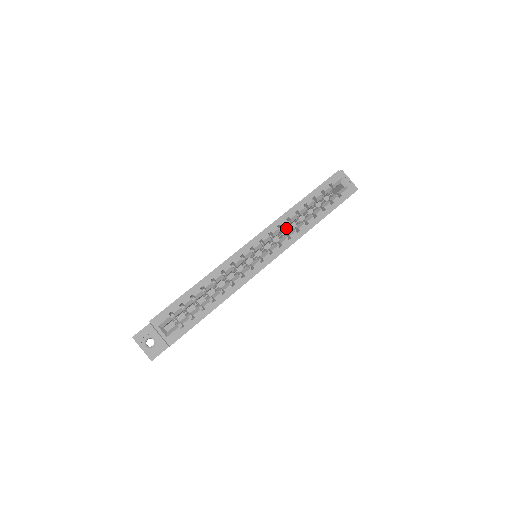
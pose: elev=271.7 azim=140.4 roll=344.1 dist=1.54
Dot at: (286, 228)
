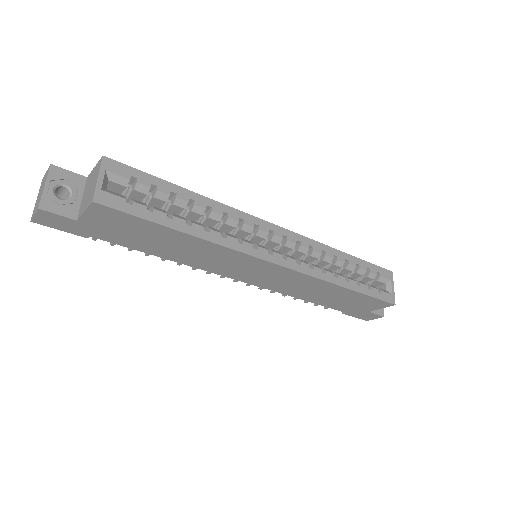
Dot at: occluded
